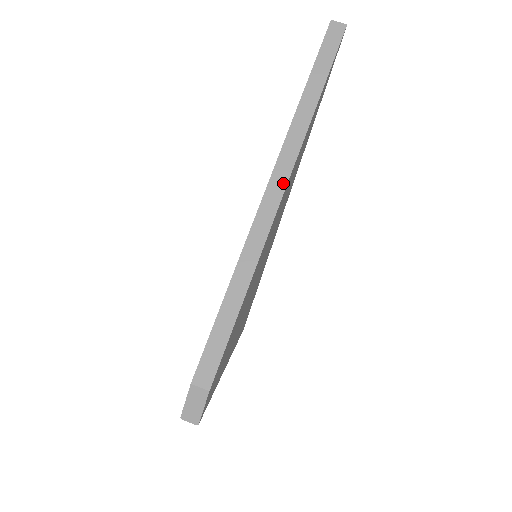
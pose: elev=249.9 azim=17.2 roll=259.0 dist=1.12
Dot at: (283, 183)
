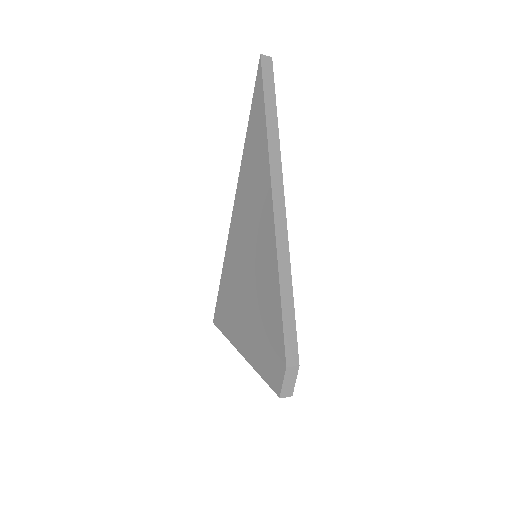
Dot at: (281, 193)
